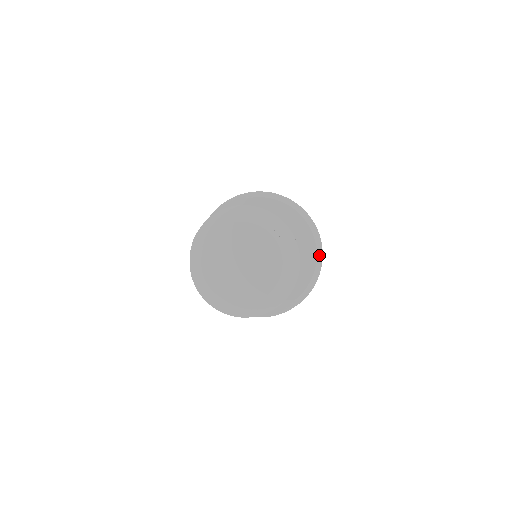
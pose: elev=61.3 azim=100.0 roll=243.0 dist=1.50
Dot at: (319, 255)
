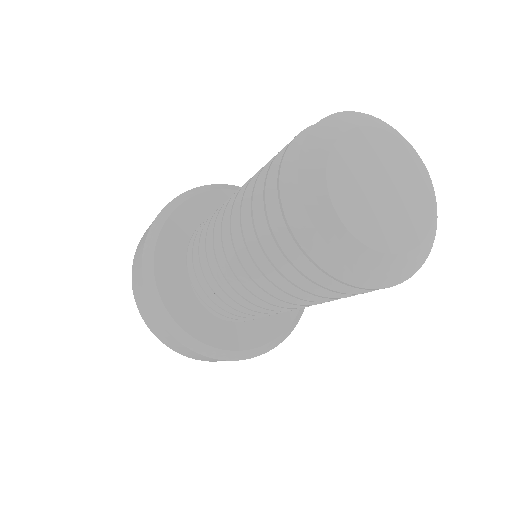
Dot at: occluded
